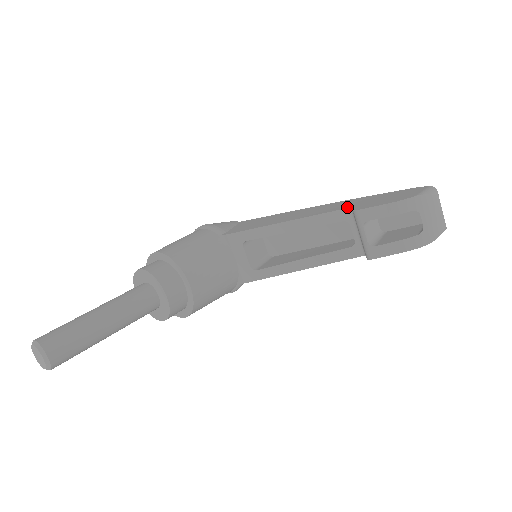
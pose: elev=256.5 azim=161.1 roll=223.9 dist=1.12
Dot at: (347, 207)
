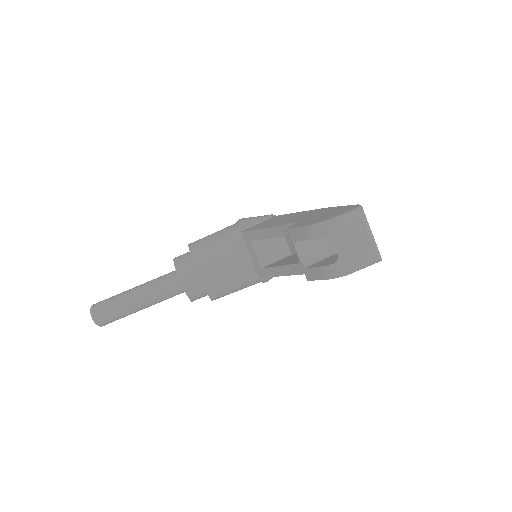
Dot at: (298, 221)
